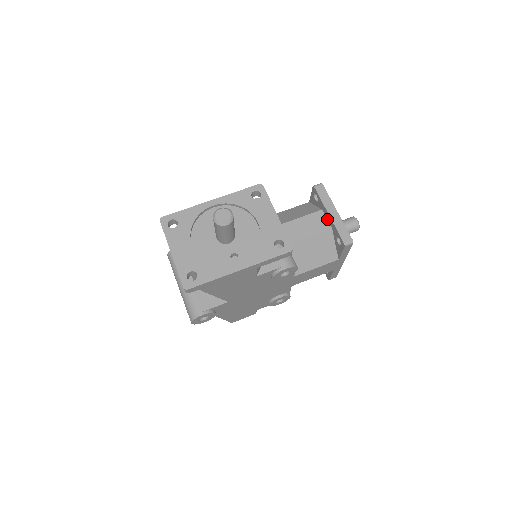
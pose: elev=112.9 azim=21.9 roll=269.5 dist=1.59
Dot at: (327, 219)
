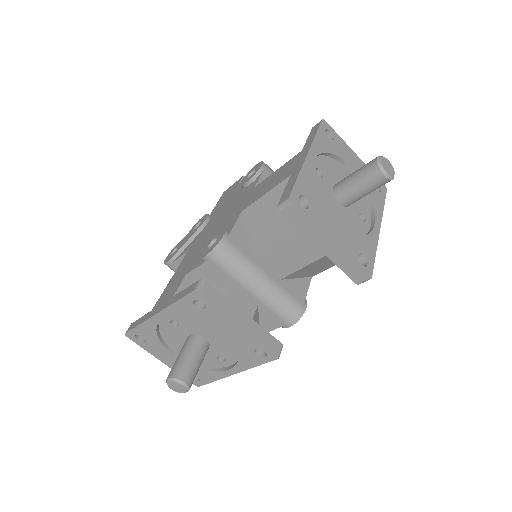
Dot at: occluded
